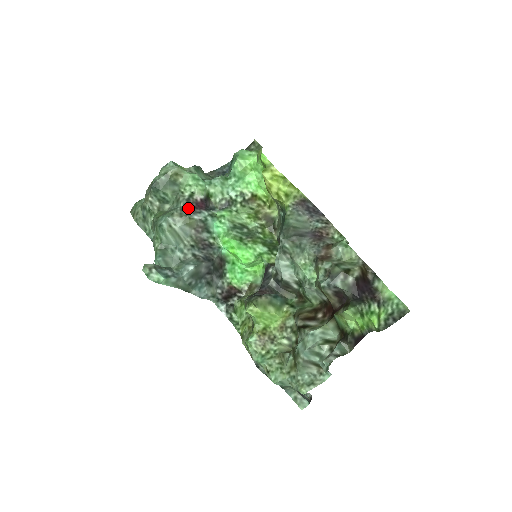
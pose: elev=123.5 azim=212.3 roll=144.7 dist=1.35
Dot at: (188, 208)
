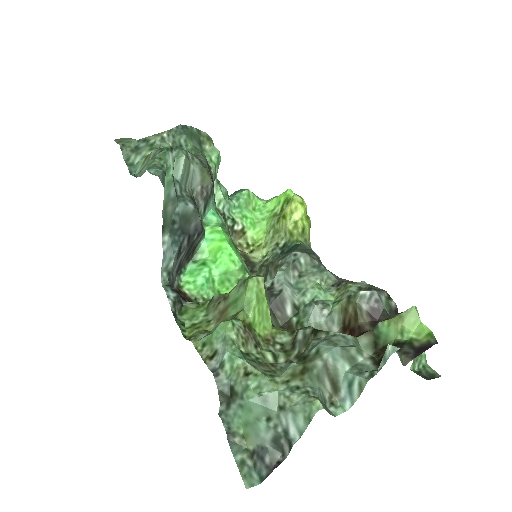
Dot at: occluded
